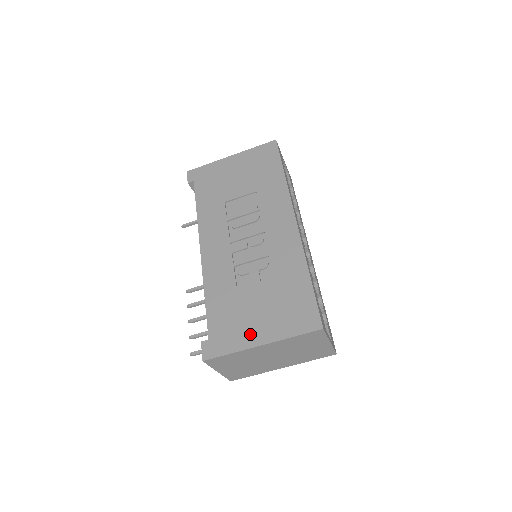
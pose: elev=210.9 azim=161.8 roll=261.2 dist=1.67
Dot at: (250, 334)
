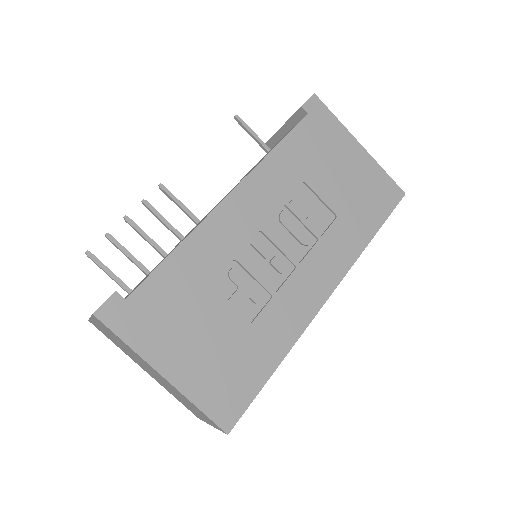
Dot at: (167, 350)
